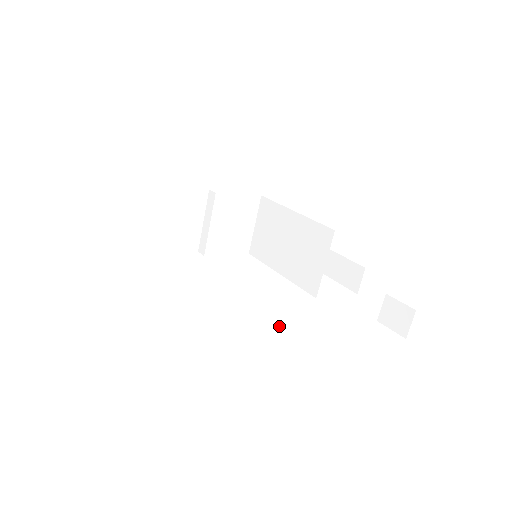
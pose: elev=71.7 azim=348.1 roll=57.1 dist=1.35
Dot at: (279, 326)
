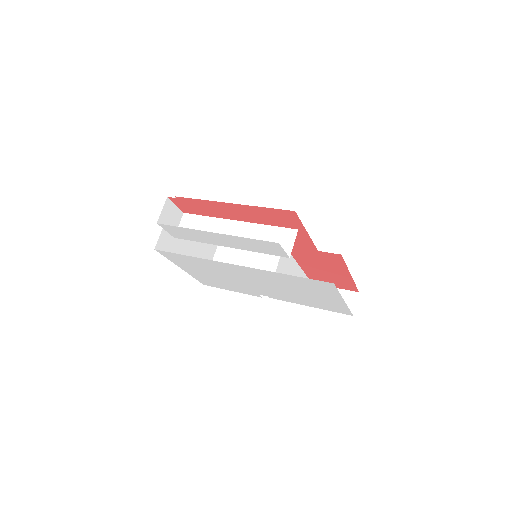
Dot at: occluded
